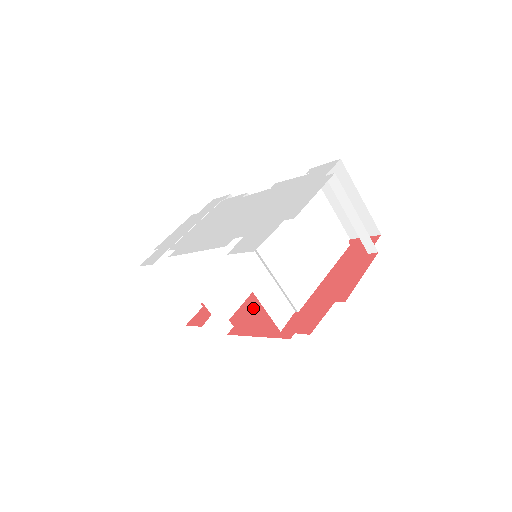
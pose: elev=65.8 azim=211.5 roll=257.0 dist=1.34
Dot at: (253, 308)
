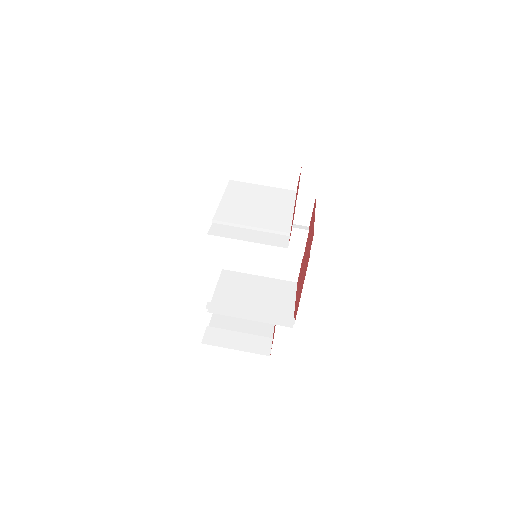
Dot at: (297, 297)
